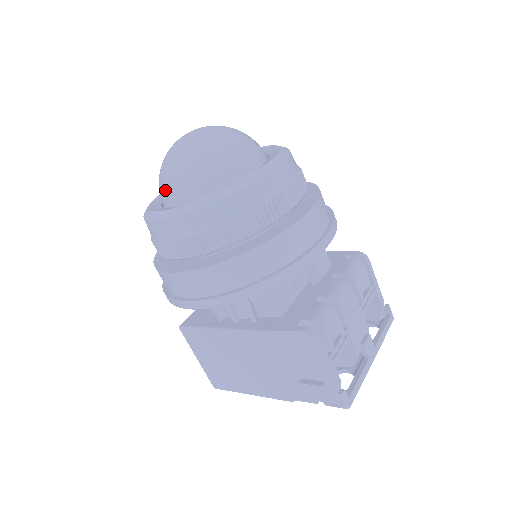
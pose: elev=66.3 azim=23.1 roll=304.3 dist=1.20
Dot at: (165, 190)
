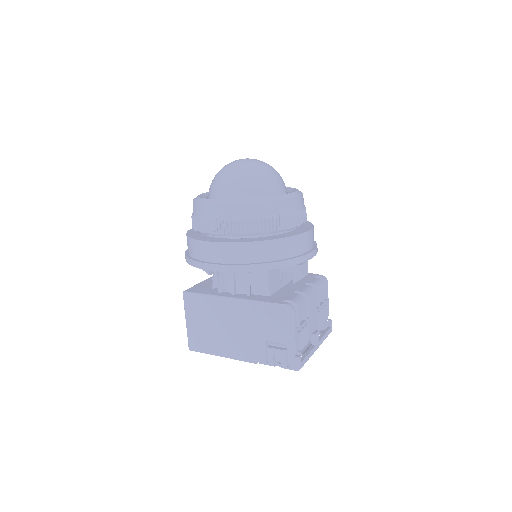
Dot at: (220, 188)
